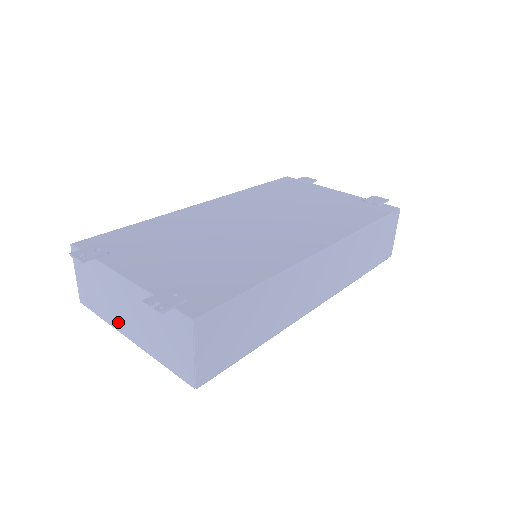
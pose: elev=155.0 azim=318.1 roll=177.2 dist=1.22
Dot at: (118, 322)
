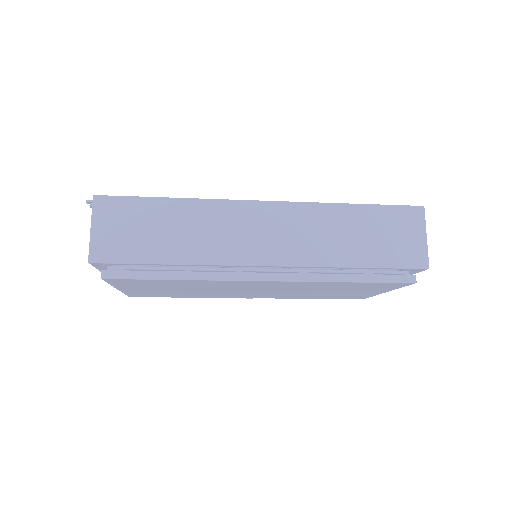
Dot at: occluded
